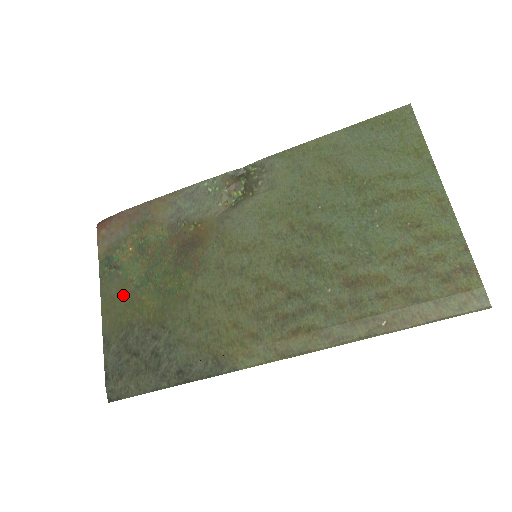
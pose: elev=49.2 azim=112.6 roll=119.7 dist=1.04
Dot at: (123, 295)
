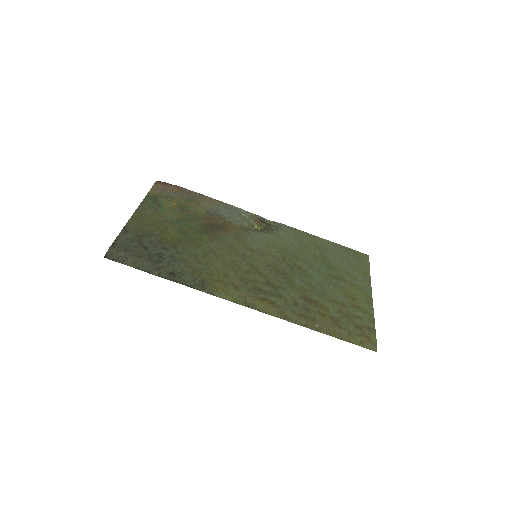
Dot at: (154, 218)
